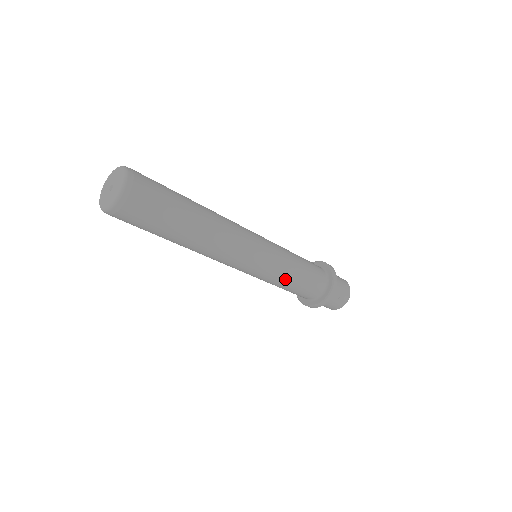
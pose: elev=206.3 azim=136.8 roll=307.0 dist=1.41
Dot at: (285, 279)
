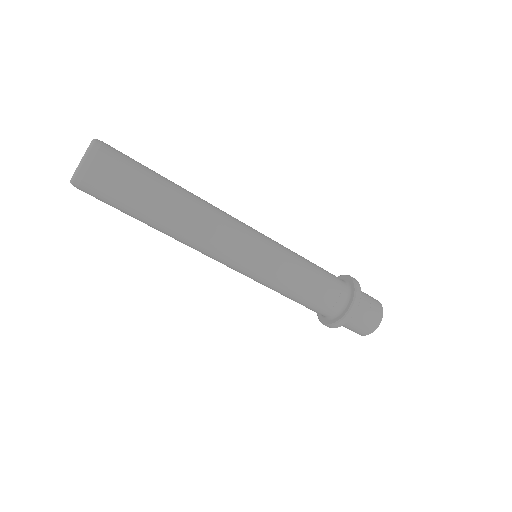
Dot at: (296, 275)
